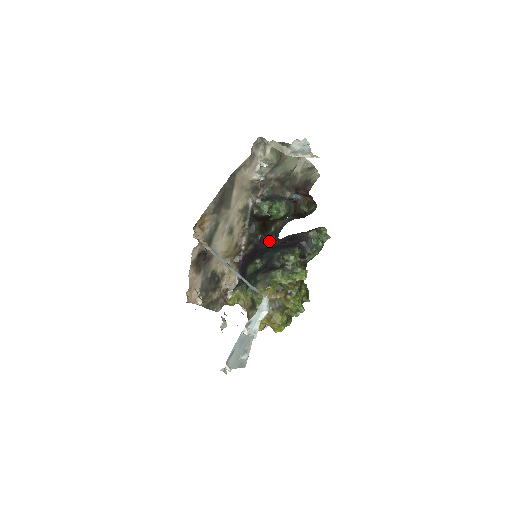
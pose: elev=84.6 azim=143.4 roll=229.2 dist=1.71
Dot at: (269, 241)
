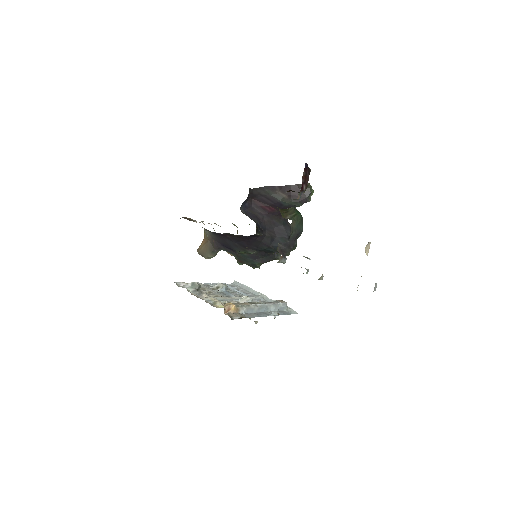
Dot at: (263, 234)
